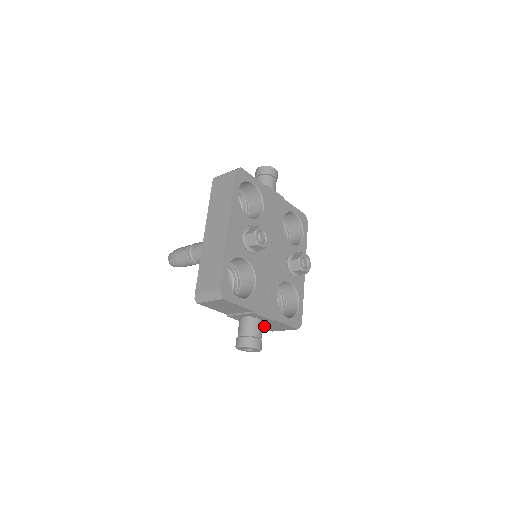
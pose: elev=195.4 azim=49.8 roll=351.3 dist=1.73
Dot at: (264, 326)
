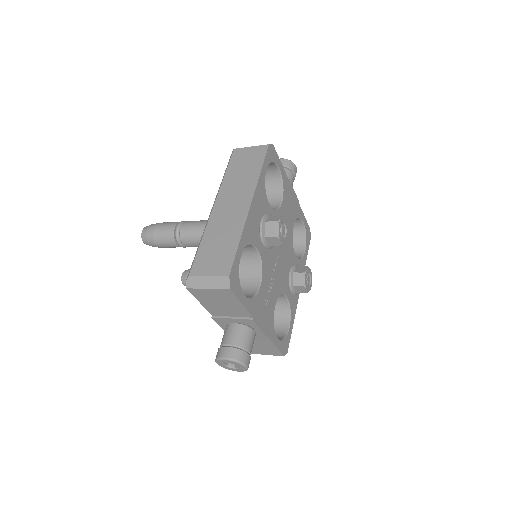
Dot at: occluded
